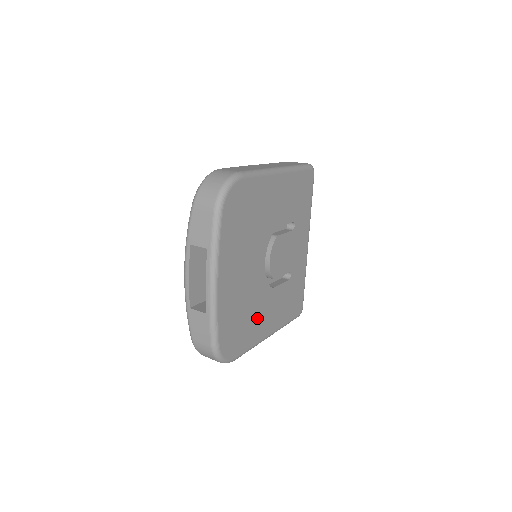
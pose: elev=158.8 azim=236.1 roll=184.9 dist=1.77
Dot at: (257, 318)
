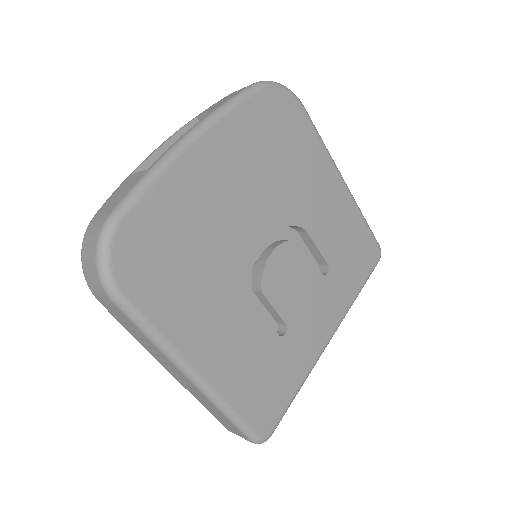
Dot at: (201, 299)
